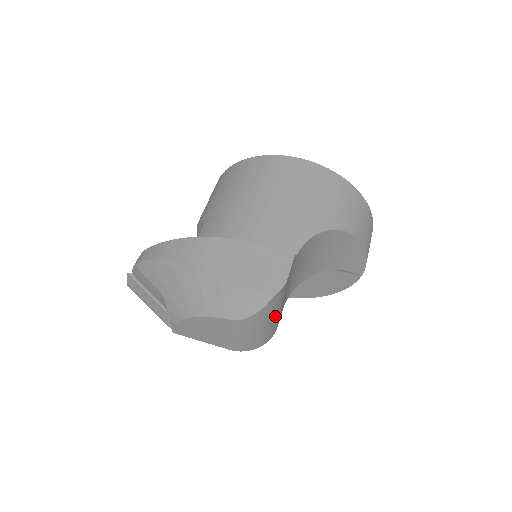
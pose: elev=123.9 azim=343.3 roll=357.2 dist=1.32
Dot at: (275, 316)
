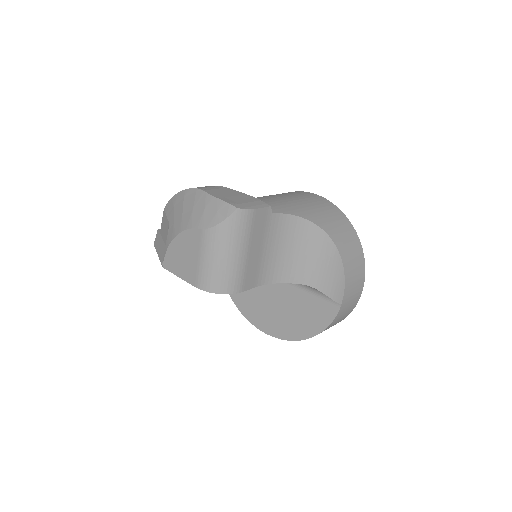
Dot at: (238, 253)
